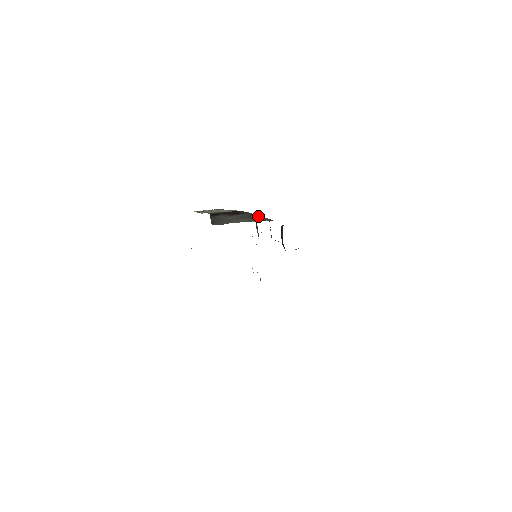
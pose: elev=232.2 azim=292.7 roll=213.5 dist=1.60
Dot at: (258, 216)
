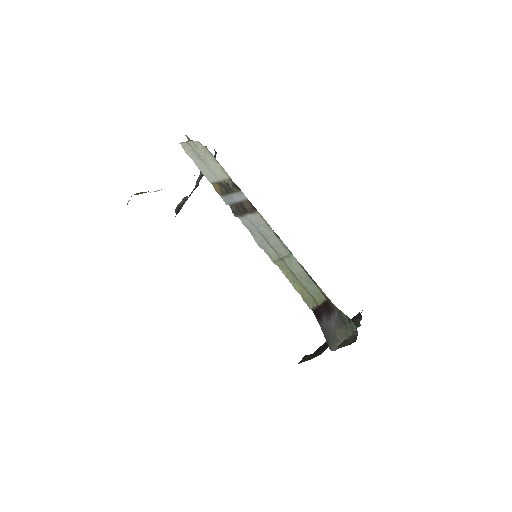
Dot at: (343, 314)
